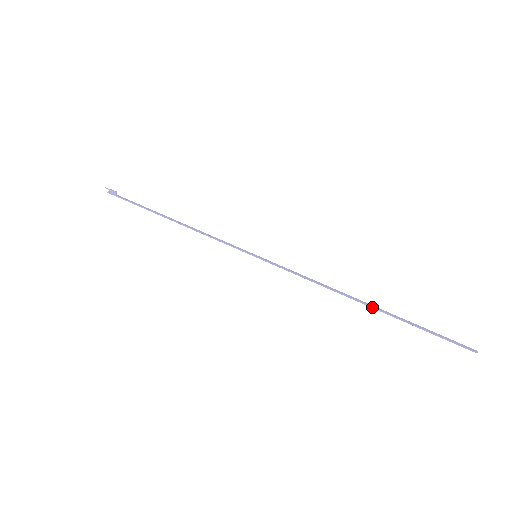
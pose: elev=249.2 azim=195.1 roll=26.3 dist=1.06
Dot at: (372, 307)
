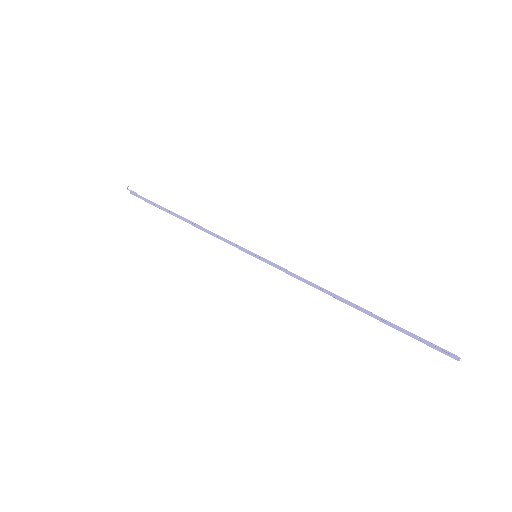
Dot at: (360, 310)
